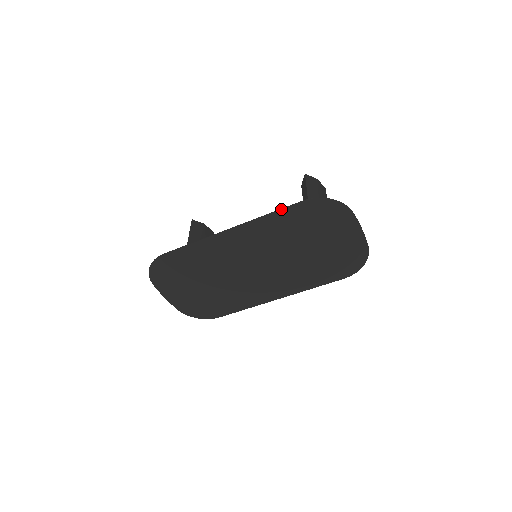
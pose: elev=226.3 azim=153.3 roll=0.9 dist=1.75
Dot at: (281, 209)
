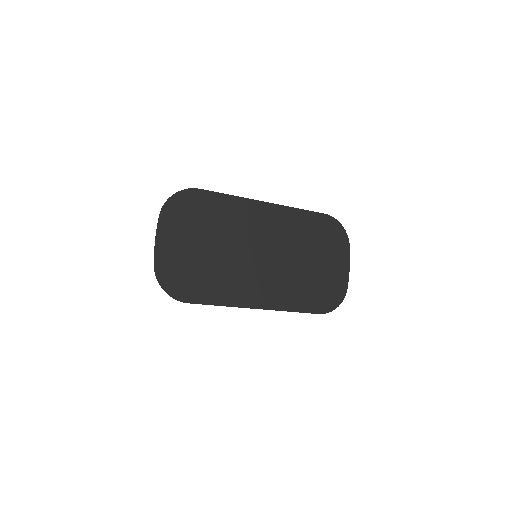
Dot at: (310, 211)
